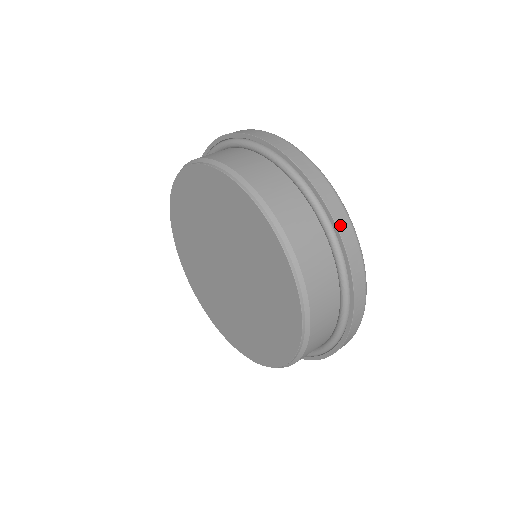
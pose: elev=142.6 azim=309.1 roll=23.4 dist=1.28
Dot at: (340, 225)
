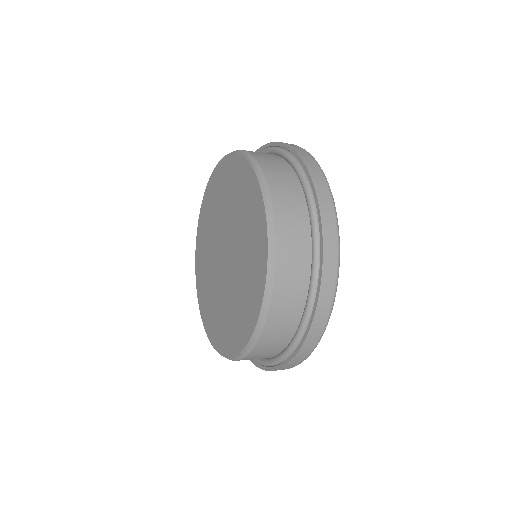
Dot at: (325, 216)
